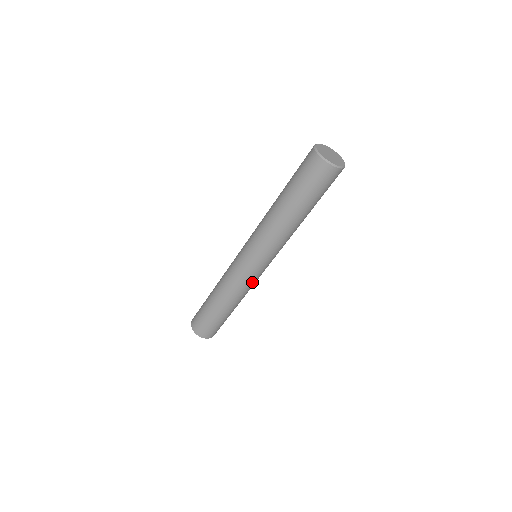
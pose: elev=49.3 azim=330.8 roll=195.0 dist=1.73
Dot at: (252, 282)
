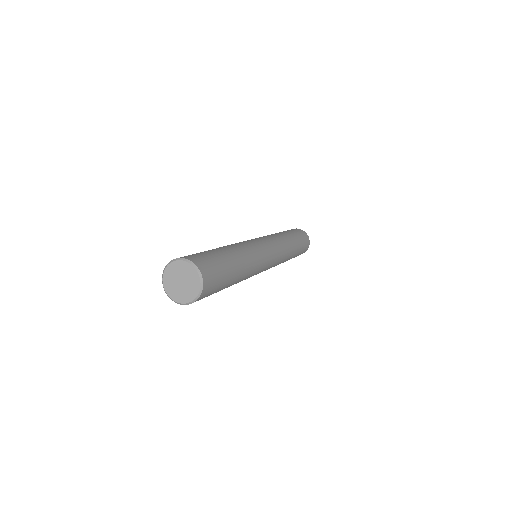
Dot at: (280, 253)
